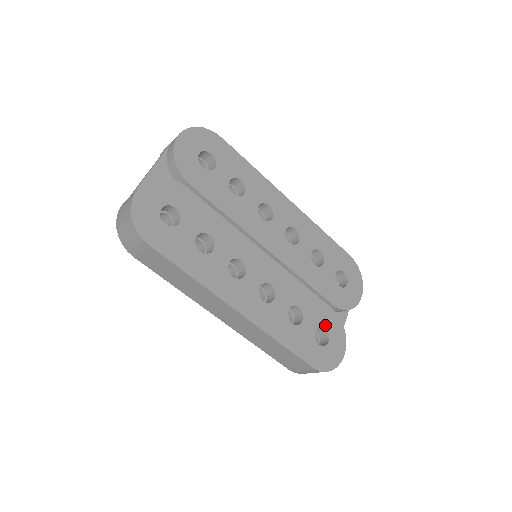
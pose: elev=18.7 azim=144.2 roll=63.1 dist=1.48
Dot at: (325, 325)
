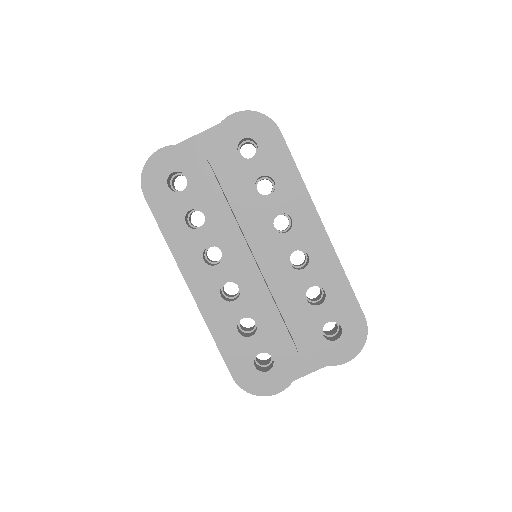
Dot at: (275, 356)
